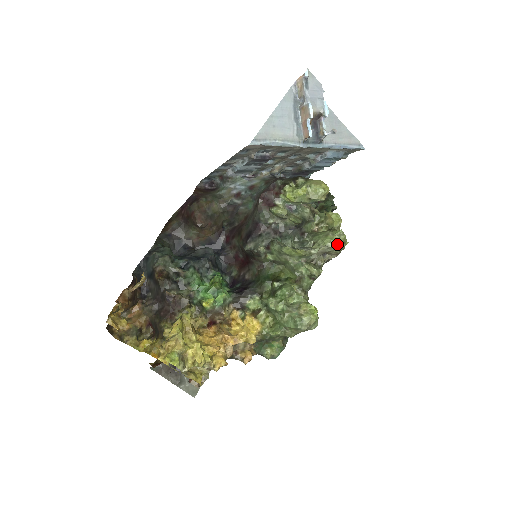
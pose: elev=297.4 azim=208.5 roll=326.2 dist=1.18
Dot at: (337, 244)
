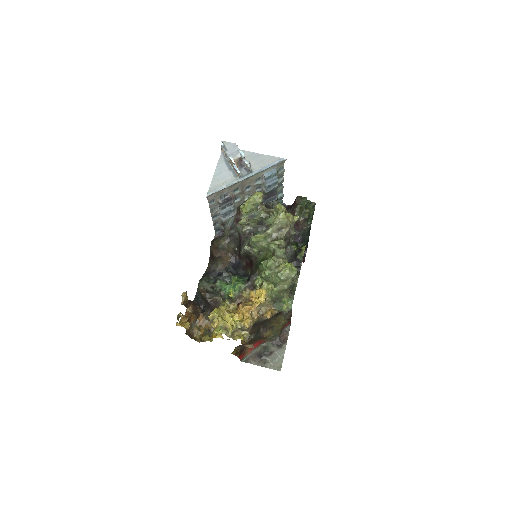
Dot at: (280, 220)
